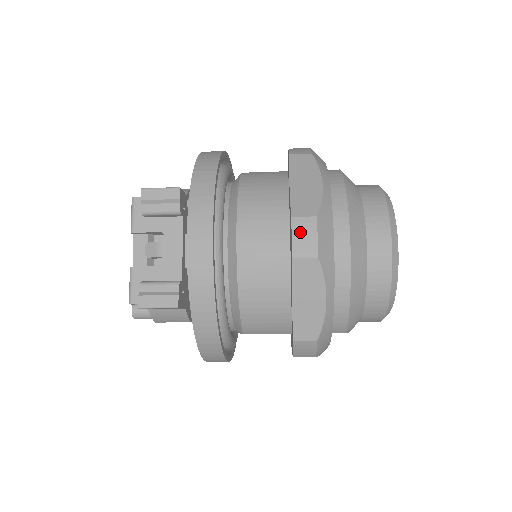
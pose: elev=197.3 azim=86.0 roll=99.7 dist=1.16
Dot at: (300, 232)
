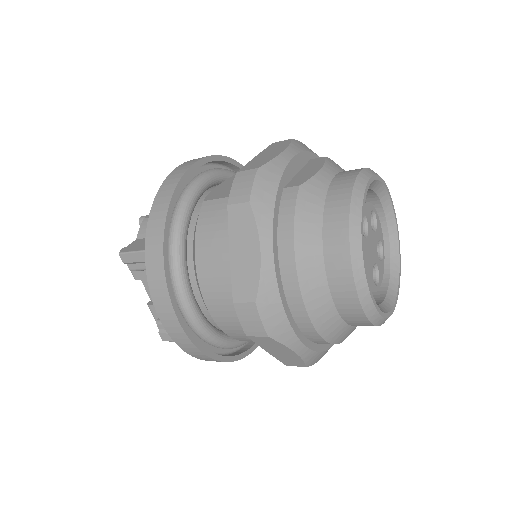
Dot at: (245, 317)
